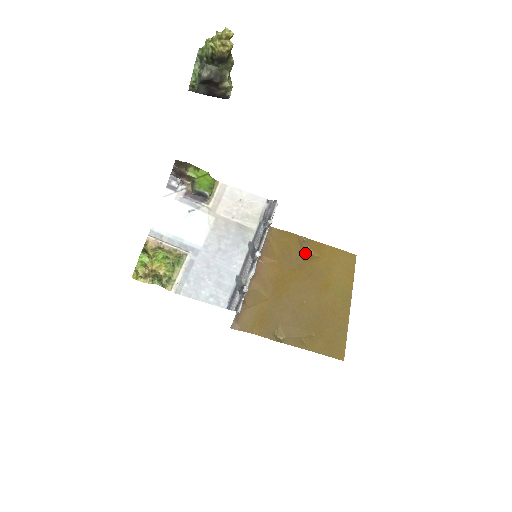
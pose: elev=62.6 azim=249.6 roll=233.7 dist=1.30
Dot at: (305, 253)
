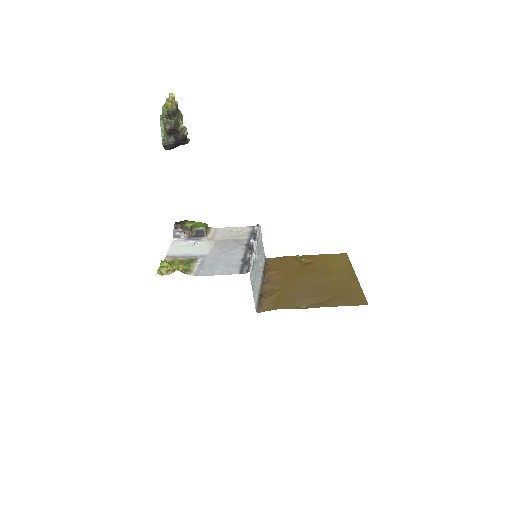
Dot at: (303, 263)
